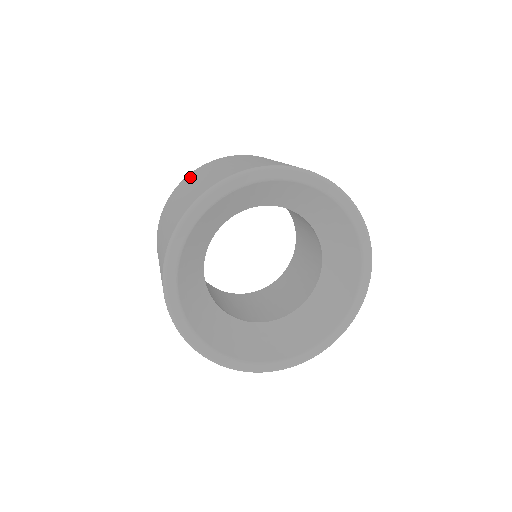
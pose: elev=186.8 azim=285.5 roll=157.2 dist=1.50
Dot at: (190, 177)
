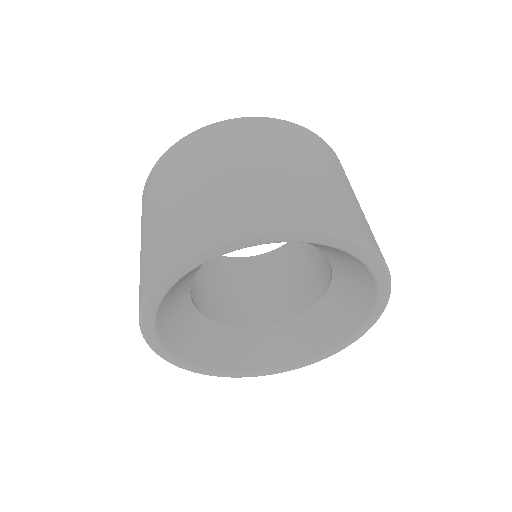
Dot at: (227, 135)
